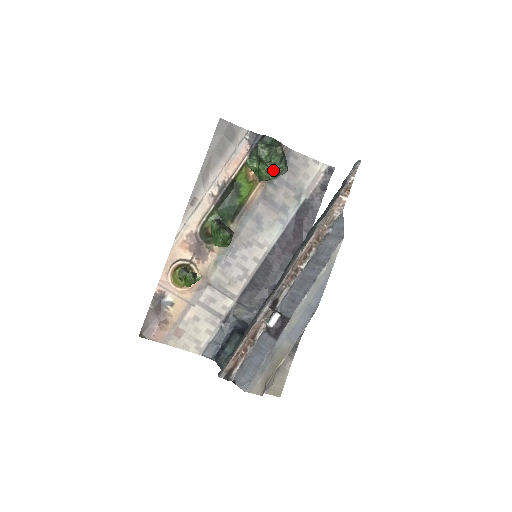
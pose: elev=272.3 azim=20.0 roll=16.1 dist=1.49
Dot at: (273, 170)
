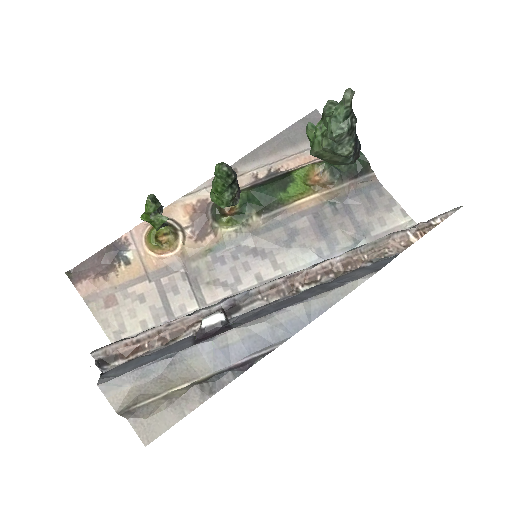
Dot at: (330, 129)
